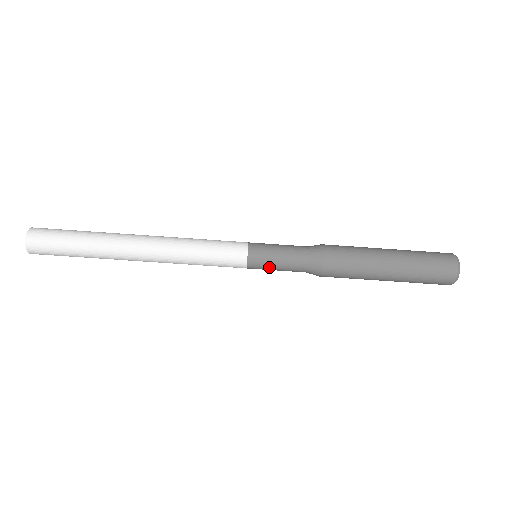
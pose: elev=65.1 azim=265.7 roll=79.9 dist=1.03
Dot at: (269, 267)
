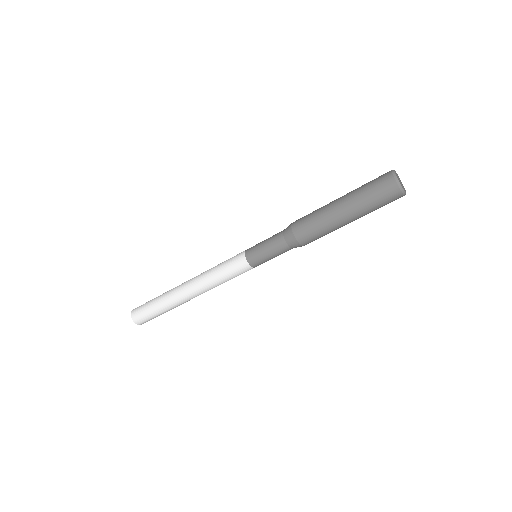
Dot at: occluded
